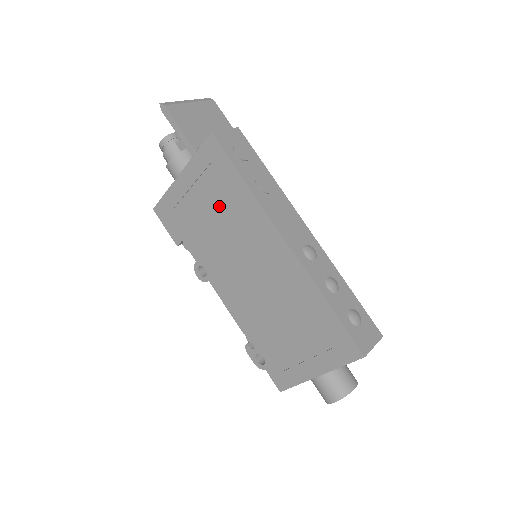
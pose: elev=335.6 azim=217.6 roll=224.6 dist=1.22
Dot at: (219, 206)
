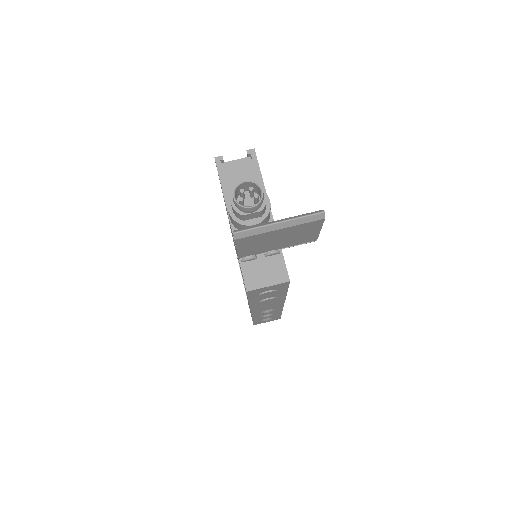
Dot at: occluded
